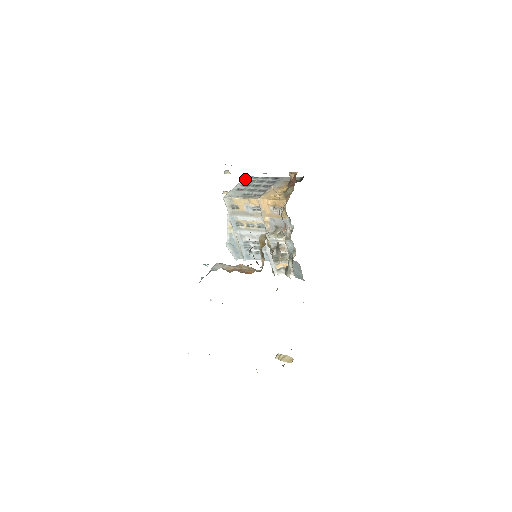
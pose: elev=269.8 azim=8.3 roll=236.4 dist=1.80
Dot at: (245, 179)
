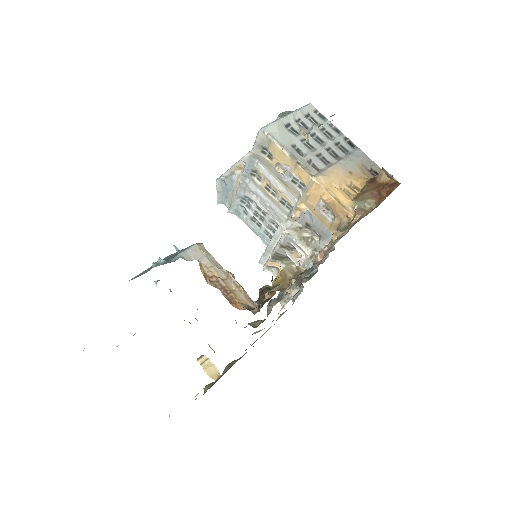
Dot at: (306, 109)
